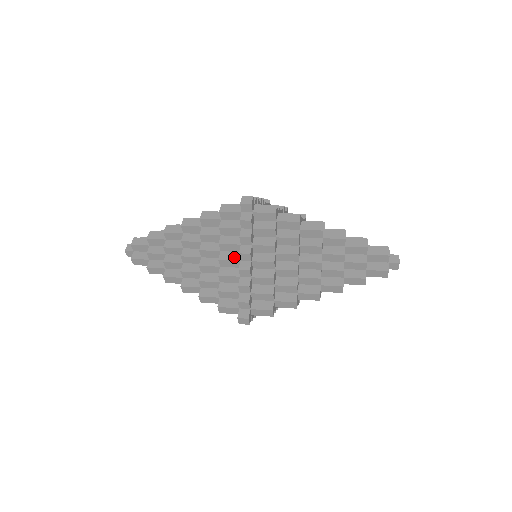
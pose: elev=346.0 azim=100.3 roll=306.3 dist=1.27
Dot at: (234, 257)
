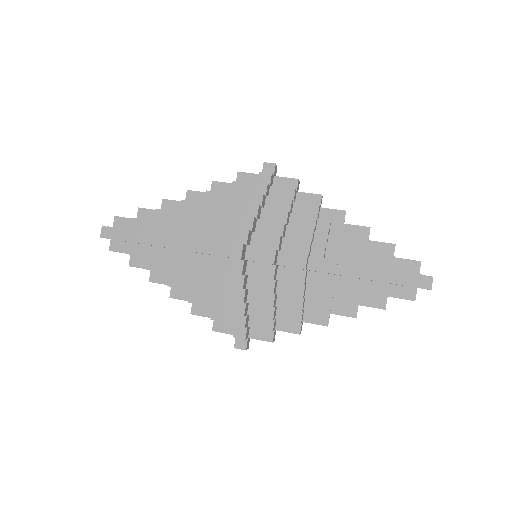
Dot at: (225, 294)
